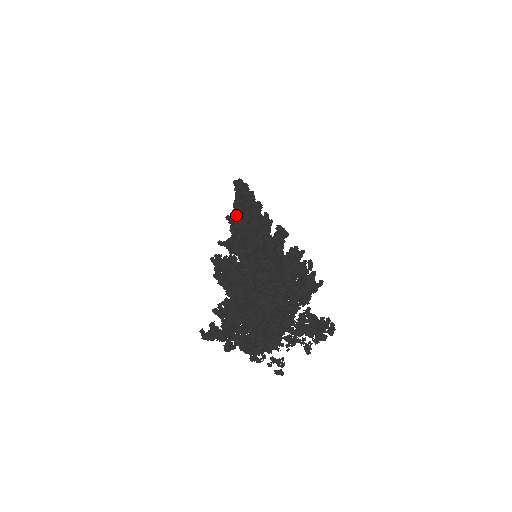
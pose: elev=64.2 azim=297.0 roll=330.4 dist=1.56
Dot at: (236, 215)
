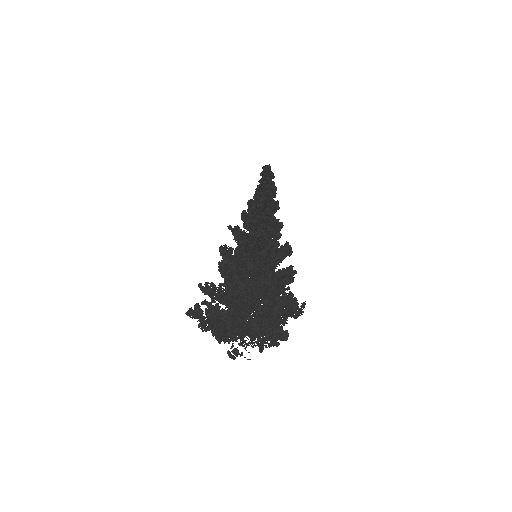
Dot at: (255, 208)
